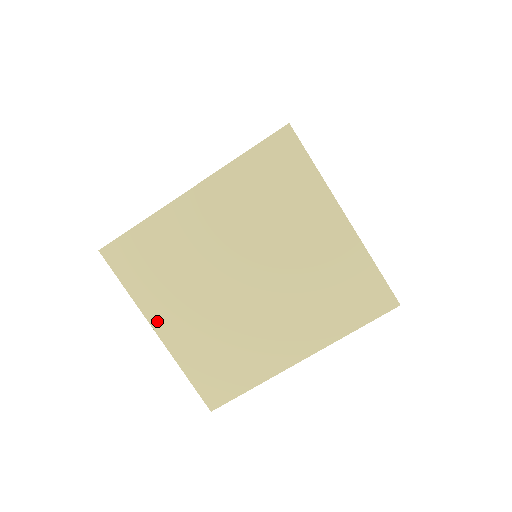
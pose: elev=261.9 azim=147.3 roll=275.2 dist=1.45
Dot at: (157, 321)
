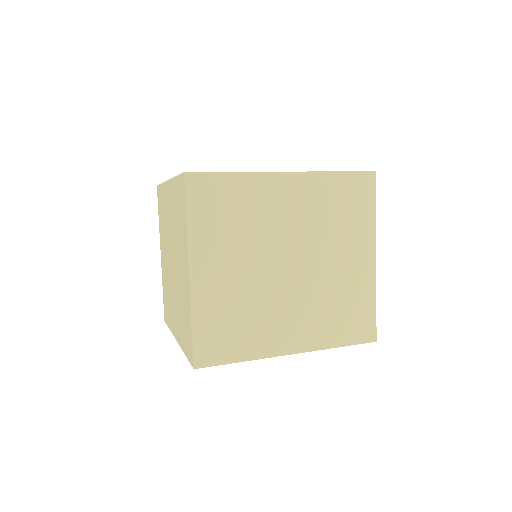
Dot at: (196, 262)
